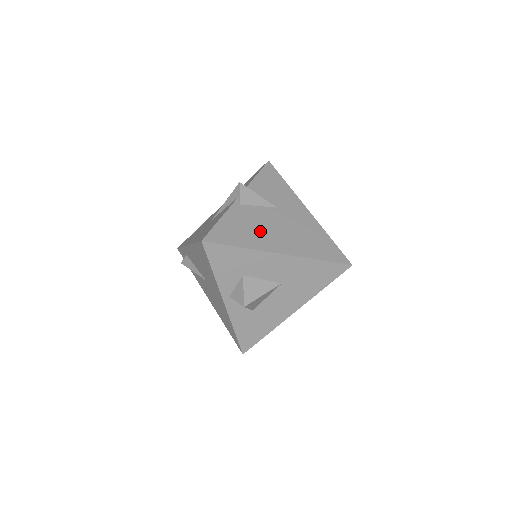
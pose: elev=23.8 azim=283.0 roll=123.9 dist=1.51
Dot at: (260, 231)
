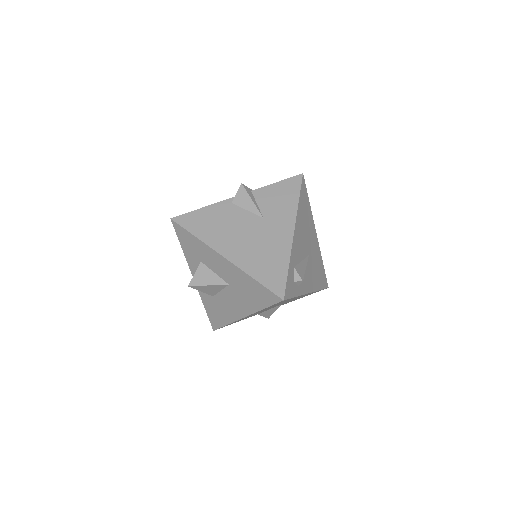
Dot at: (225, 231)
